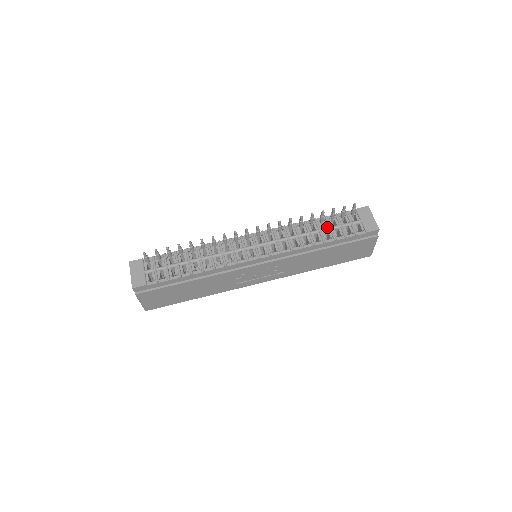
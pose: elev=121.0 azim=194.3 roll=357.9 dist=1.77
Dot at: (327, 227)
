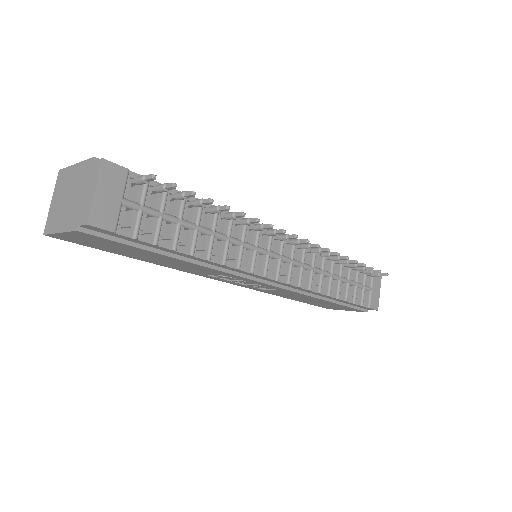
Dot at: (347, 278)
